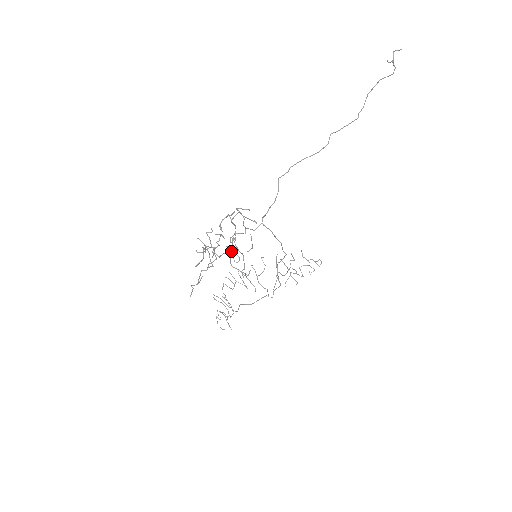
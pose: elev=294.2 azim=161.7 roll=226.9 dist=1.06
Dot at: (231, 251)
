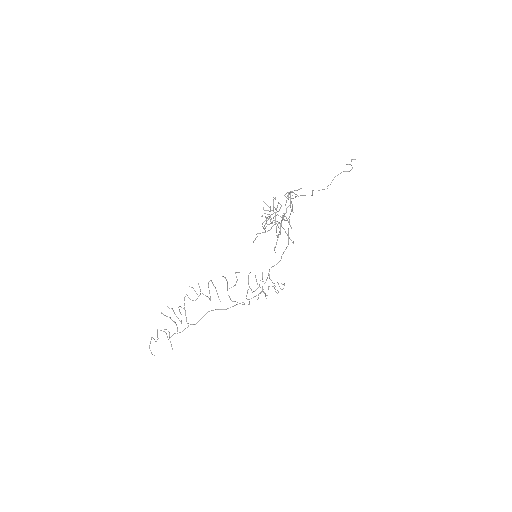
Dot at: (277, 224)
